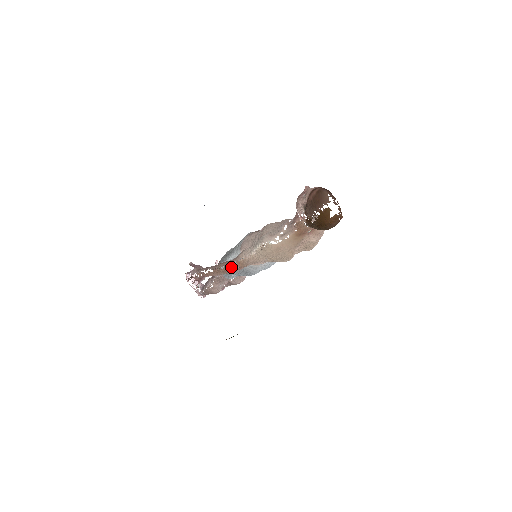
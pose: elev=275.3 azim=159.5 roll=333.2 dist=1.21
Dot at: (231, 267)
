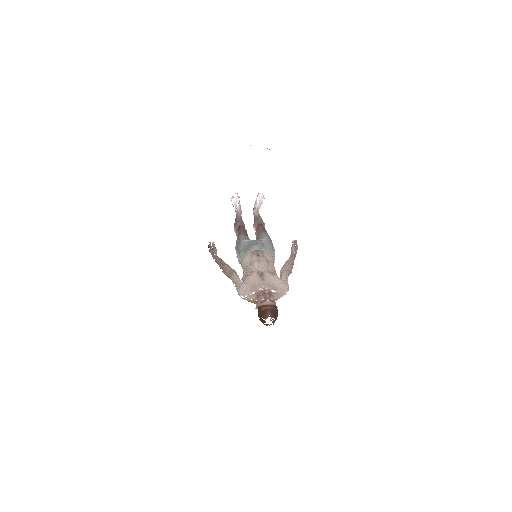
Dot at: occluded
